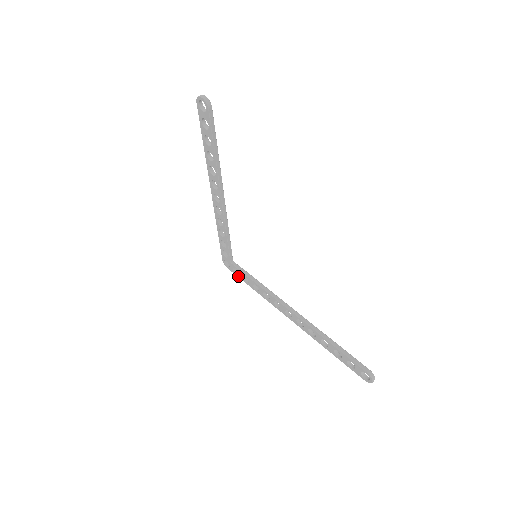
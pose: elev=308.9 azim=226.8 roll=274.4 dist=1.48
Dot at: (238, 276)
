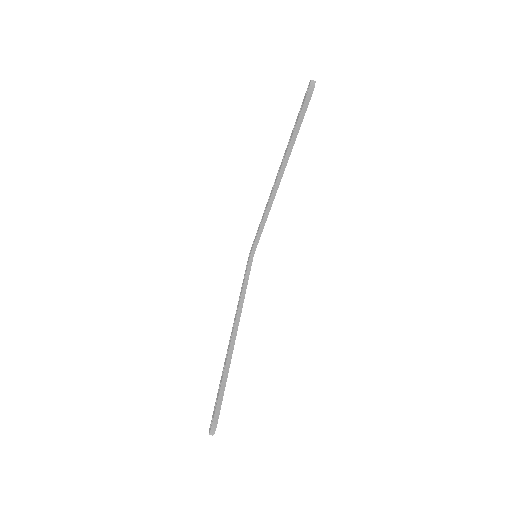
Dot at: occluded
